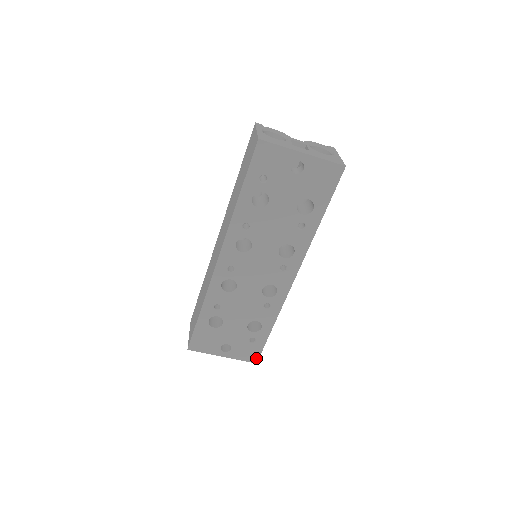
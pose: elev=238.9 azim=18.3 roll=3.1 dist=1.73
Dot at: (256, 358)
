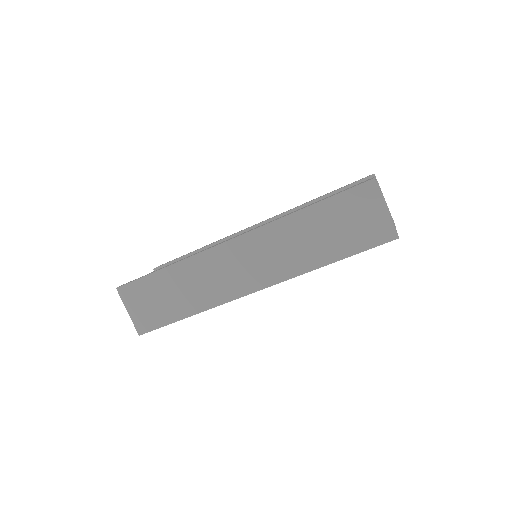
Dot at: occluded
